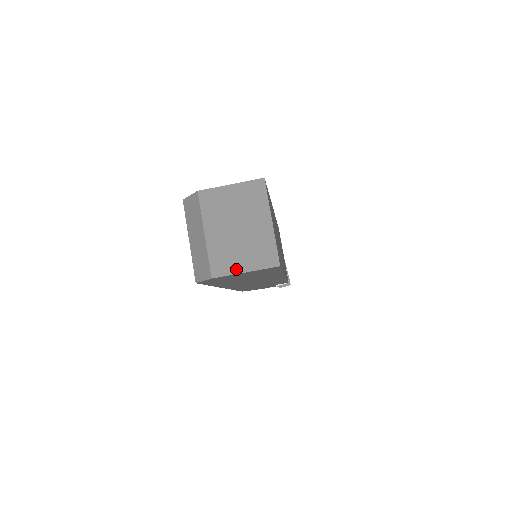
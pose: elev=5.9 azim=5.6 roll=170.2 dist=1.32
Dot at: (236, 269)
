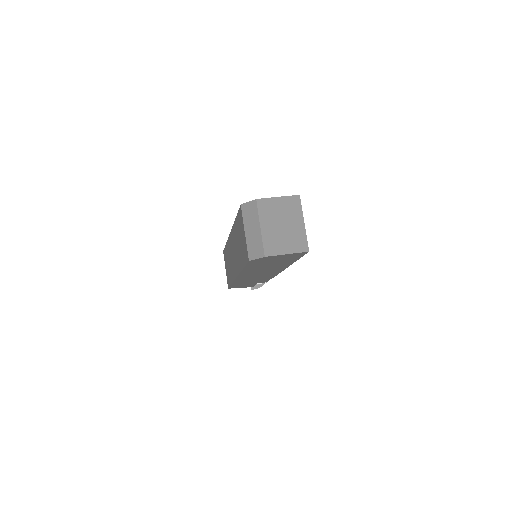
Dot at: (281, 252)
